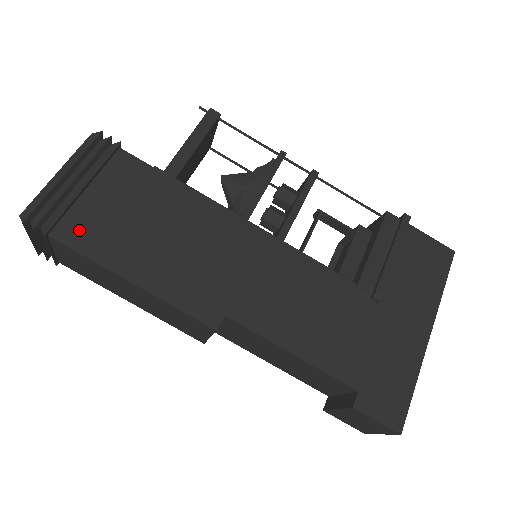
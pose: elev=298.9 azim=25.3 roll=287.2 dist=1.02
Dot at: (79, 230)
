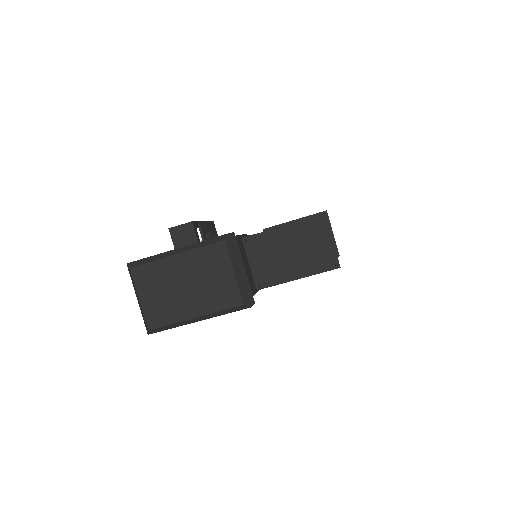
Dot at: occluded
